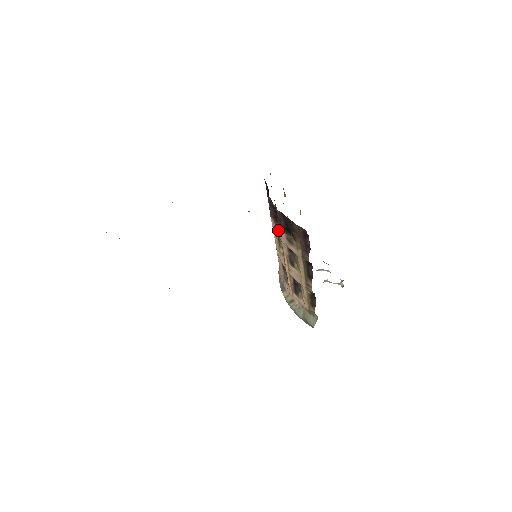
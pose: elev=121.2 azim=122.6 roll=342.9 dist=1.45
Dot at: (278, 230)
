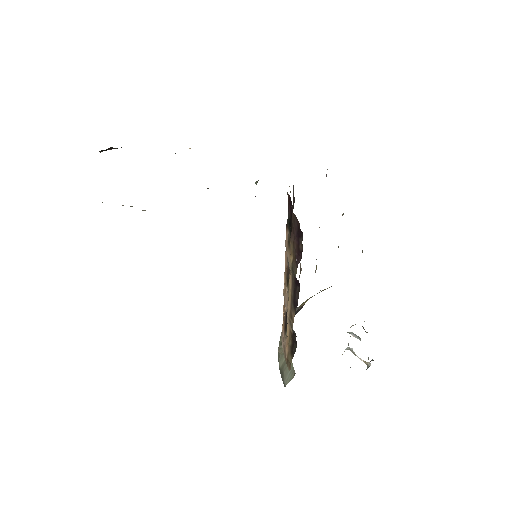
Dot at: occluded
